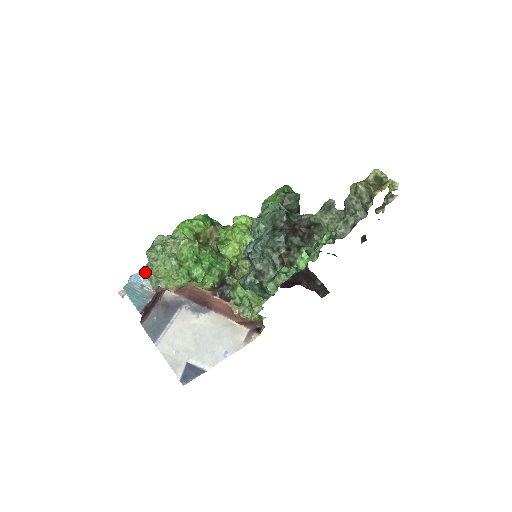
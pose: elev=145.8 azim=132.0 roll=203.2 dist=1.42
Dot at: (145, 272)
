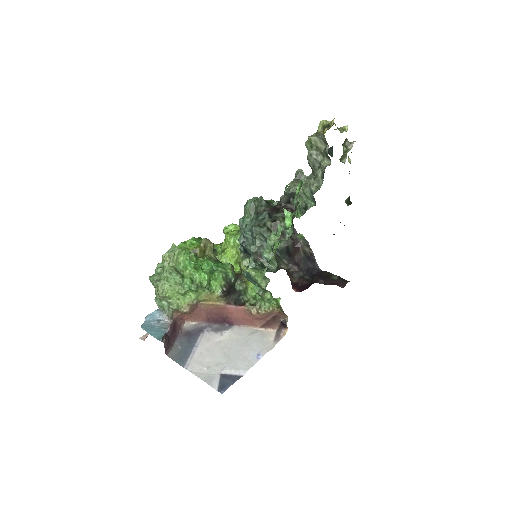
Dot at: occluded
